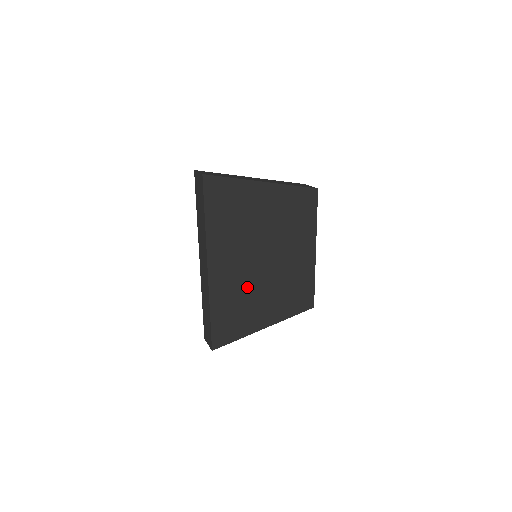
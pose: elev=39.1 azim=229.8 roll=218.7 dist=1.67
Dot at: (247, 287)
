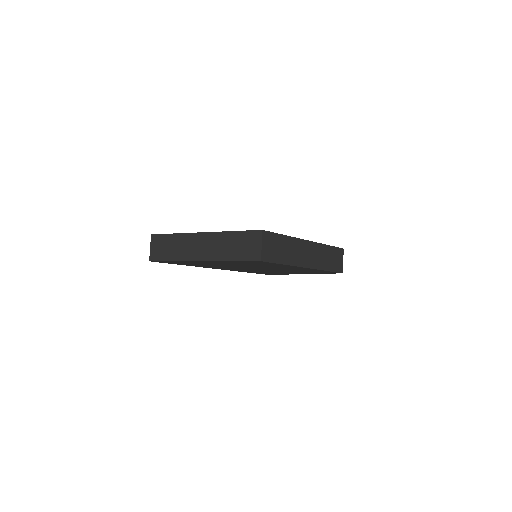
Dot at: (260, 270)
